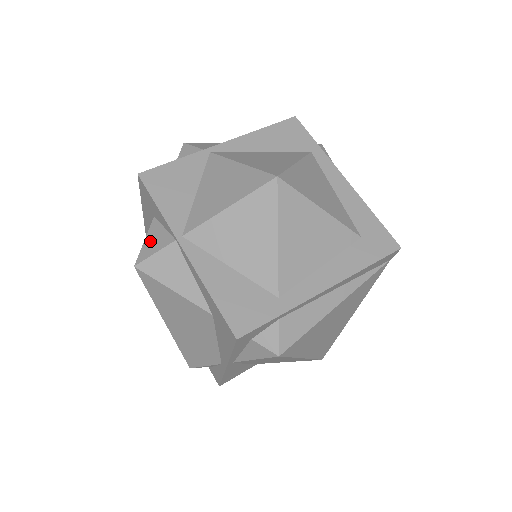
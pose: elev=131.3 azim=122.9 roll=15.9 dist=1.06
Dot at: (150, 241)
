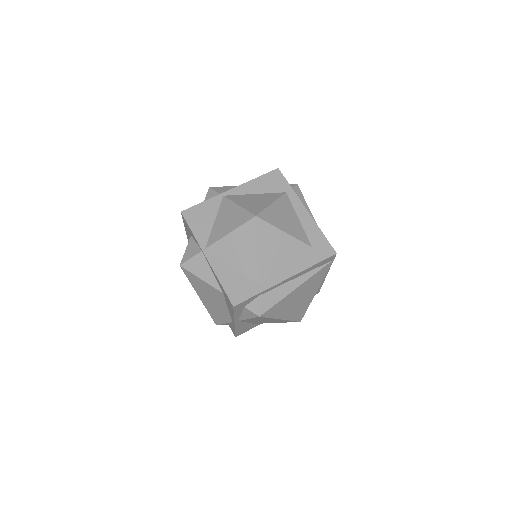
Dot at: (188, 251)
